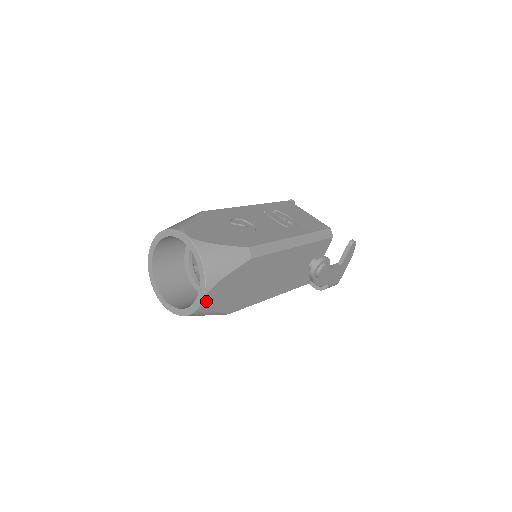
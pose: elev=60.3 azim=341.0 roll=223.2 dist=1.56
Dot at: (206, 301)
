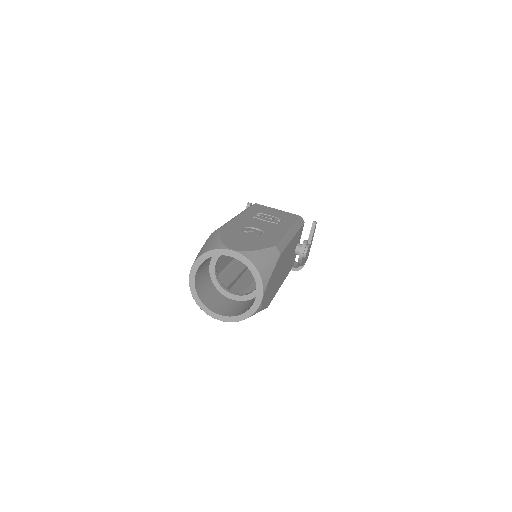
Dot at: (263, 300)
